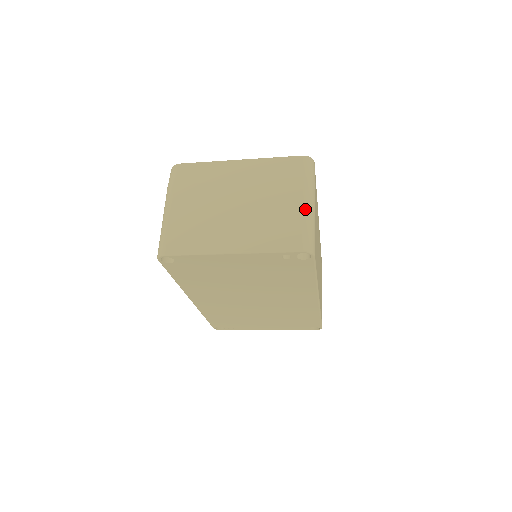
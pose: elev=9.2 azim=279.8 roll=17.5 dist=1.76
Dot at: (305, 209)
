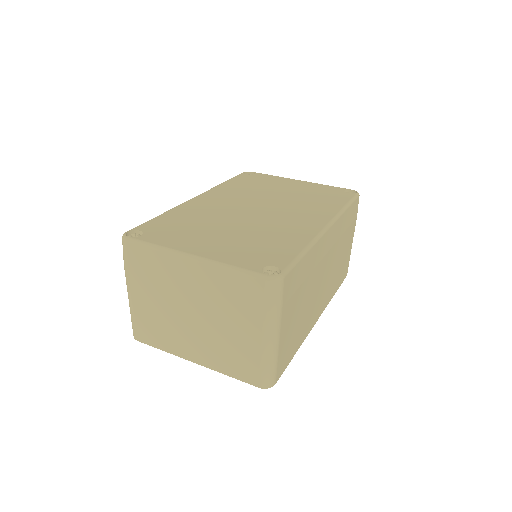
Dot at: (263, 349)
